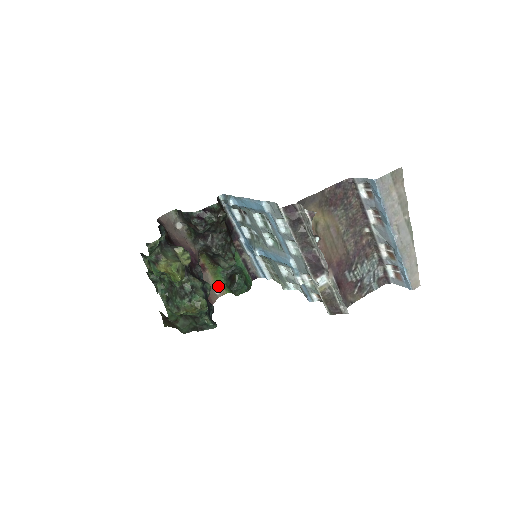
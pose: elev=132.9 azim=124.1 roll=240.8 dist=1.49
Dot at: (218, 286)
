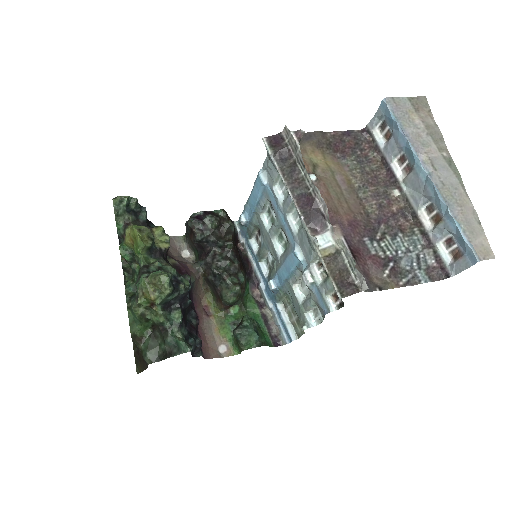
Dot at: (224, 341)
